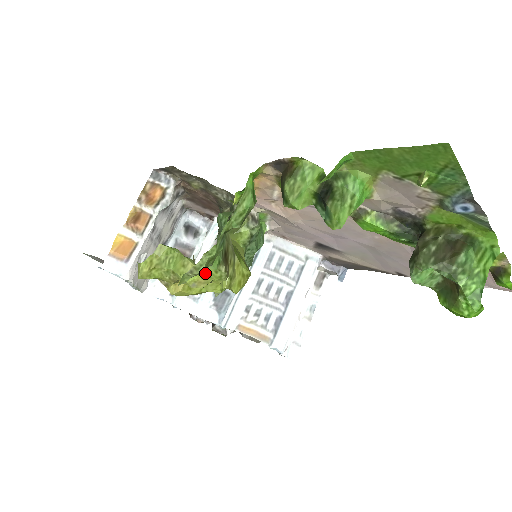
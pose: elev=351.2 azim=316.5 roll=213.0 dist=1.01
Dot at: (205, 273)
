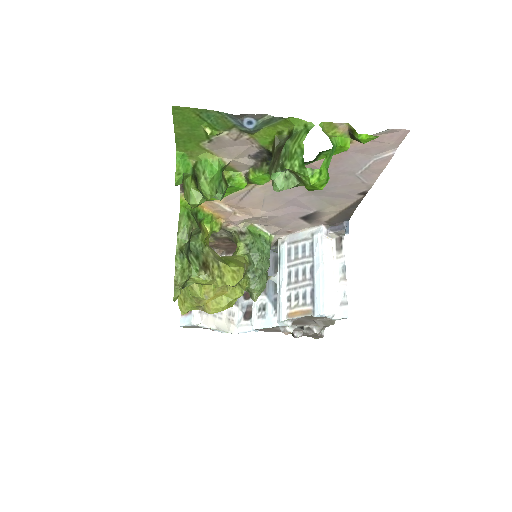
Dot at: (197, 283)
